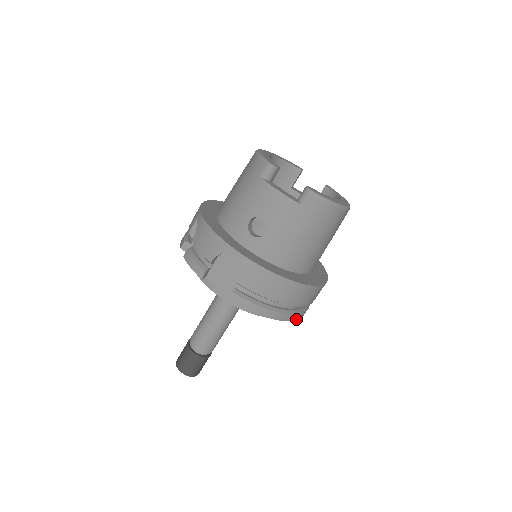
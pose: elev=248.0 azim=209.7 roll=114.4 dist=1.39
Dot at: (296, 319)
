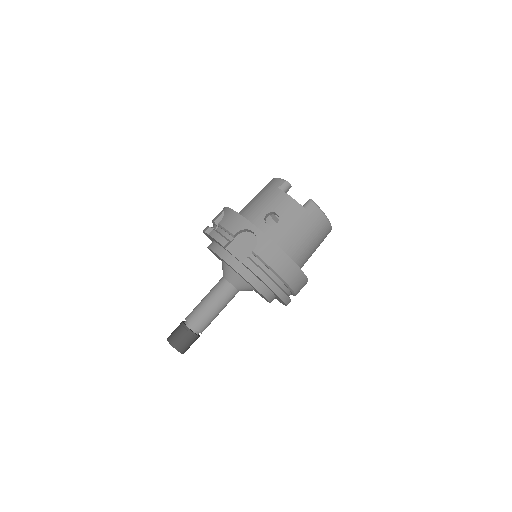
Dot at: (284, 301)
